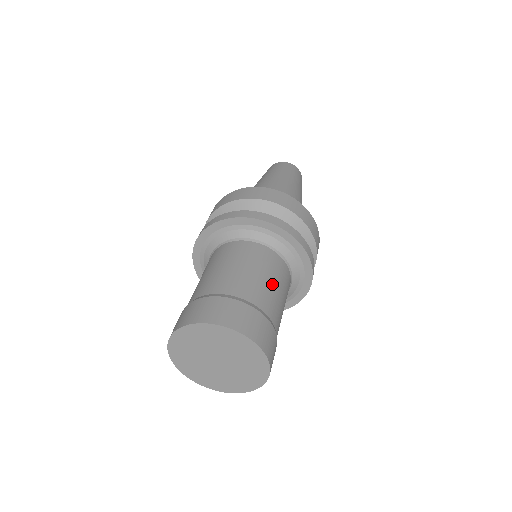
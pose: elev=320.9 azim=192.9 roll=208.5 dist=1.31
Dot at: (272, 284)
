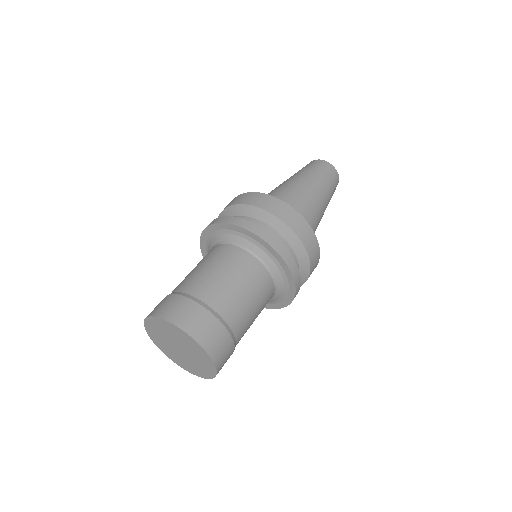
Dot at: (221, 275)
